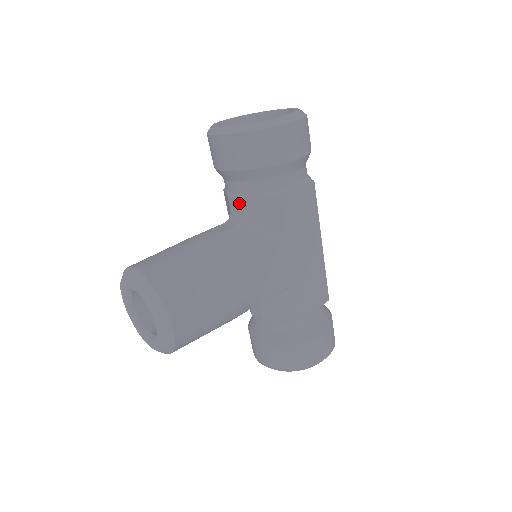
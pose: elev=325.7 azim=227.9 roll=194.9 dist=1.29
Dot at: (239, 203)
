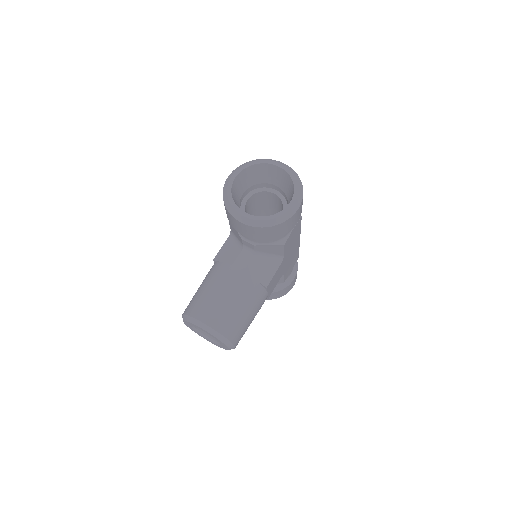
Dot at: (253, 247)
